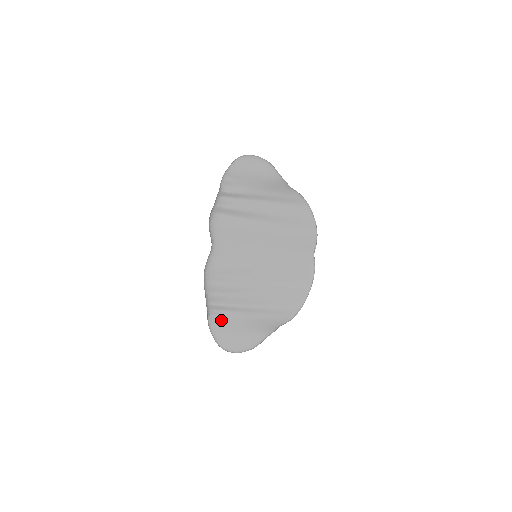
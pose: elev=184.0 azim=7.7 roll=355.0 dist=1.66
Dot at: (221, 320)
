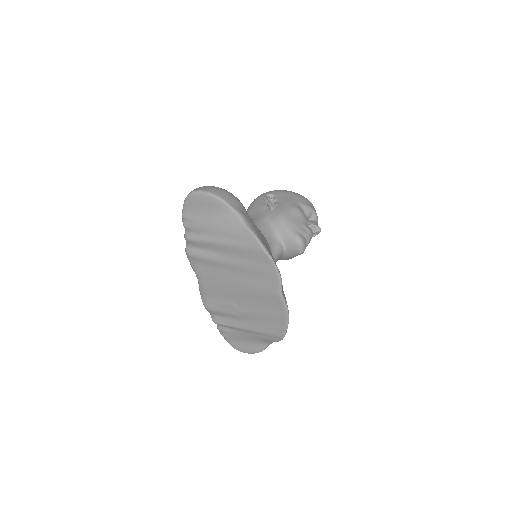
Dot at: (227, 333)
